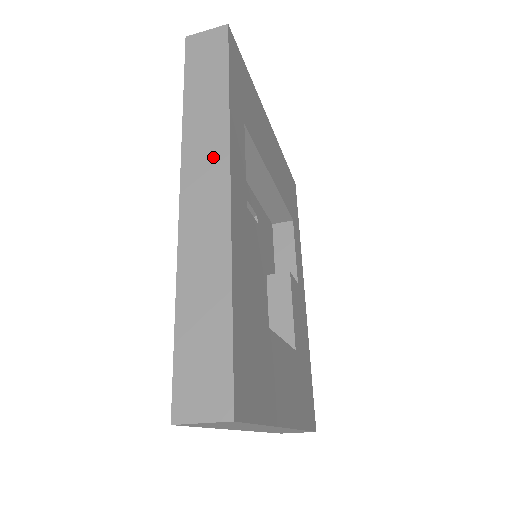
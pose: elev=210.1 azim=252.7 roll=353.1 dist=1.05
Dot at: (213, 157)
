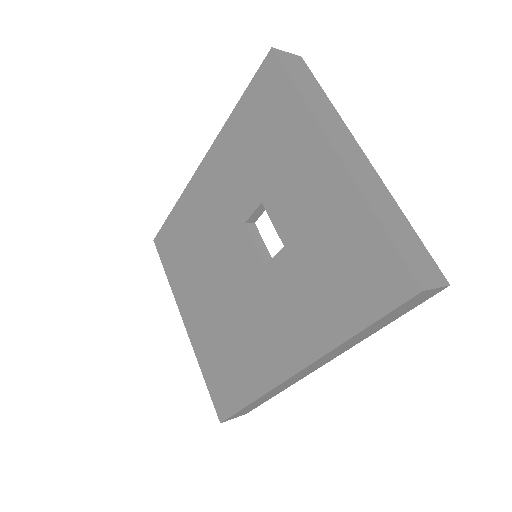
Dot at: (331, 358)
